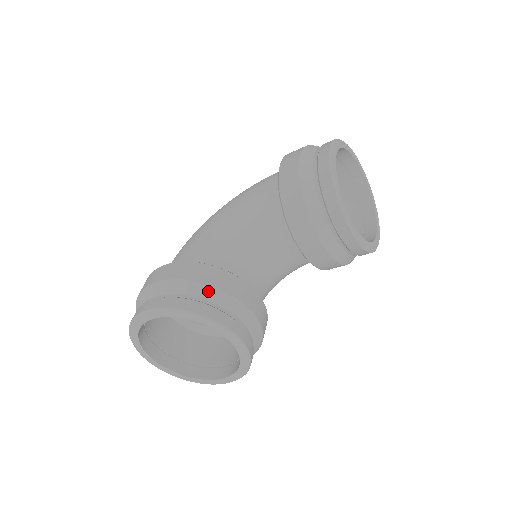
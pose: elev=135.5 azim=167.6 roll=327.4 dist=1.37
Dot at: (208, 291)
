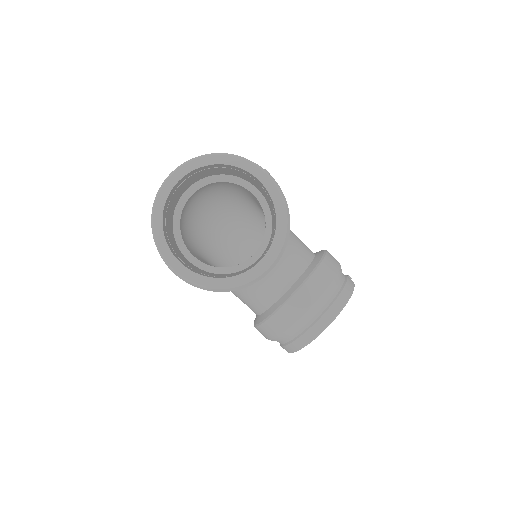
Dot at: (286, 335)
